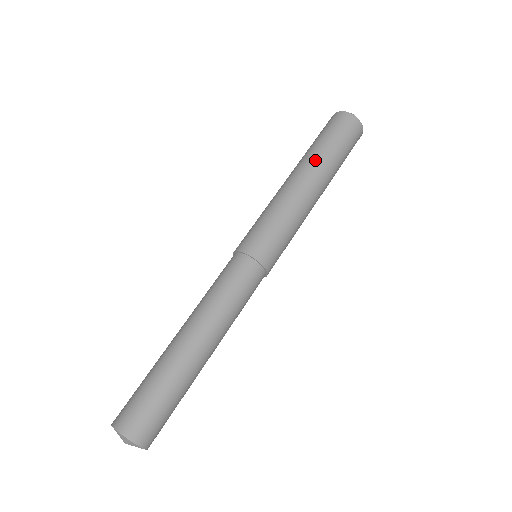
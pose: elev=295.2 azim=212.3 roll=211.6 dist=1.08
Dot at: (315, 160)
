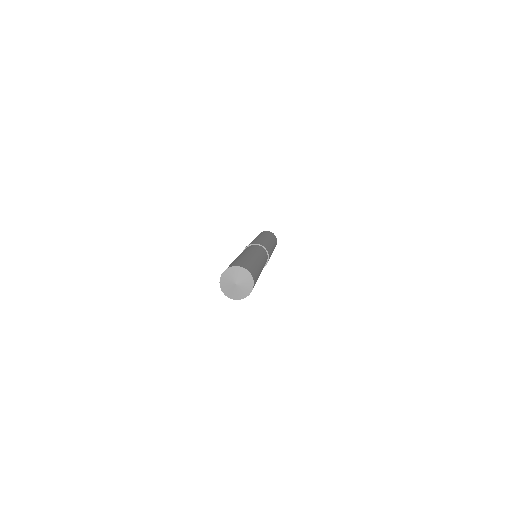
Dot at: occluded
